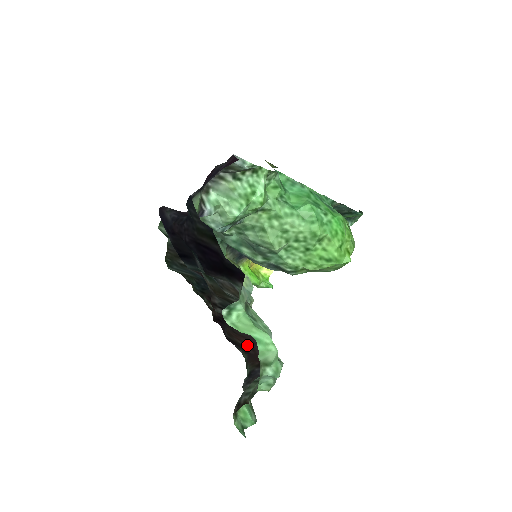
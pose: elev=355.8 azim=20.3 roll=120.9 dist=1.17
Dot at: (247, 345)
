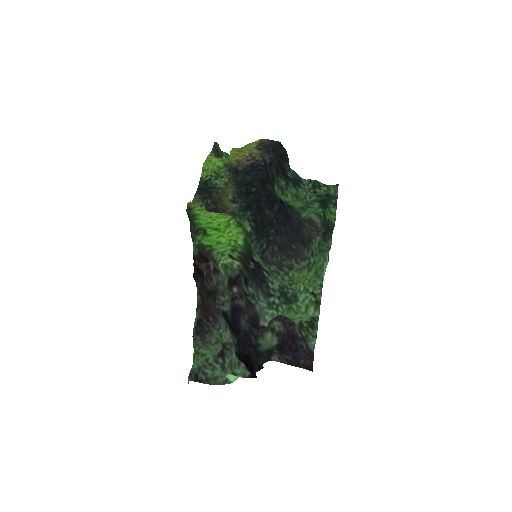
Dot at: (208, 304)
